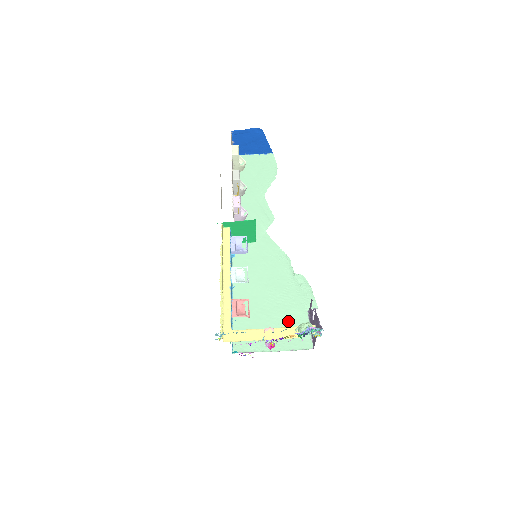
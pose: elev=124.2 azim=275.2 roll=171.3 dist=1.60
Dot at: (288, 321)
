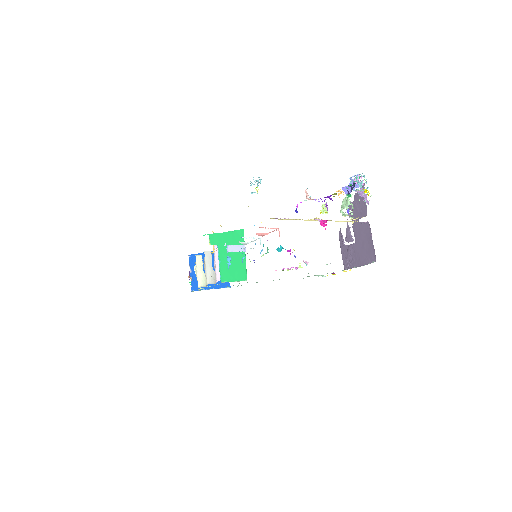
Dot at: occluded
